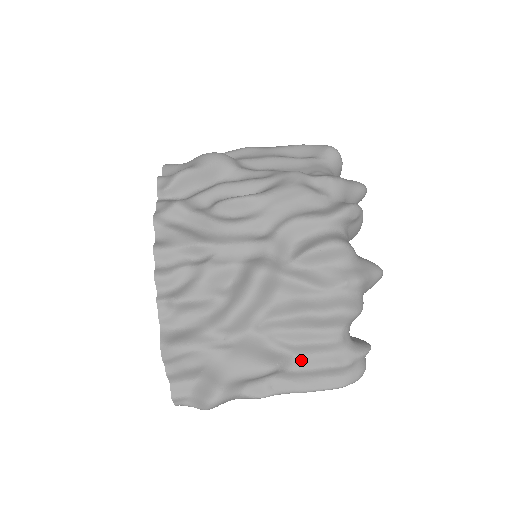
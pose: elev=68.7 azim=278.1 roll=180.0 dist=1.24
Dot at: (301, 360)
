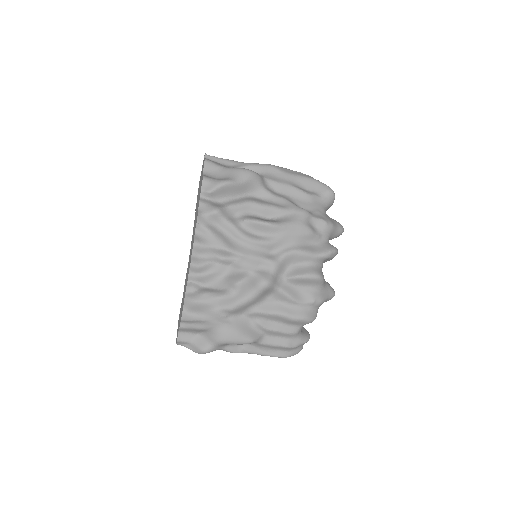
Dot at: (268, 338)
